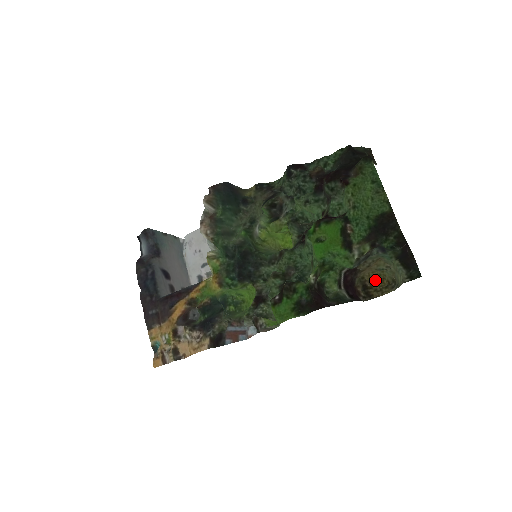
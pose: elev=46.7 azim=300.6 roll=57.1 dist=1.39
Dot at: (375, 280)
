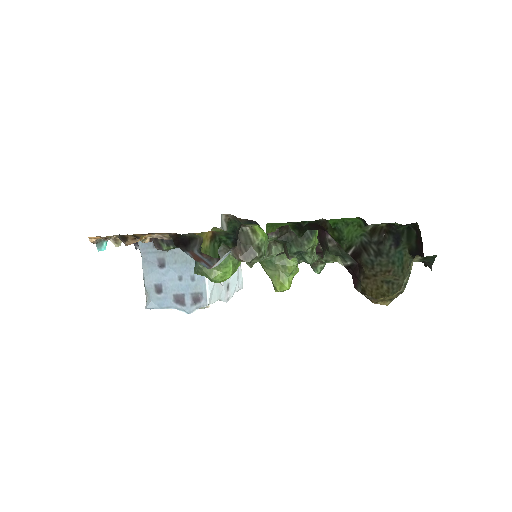
Dot at: occluded
